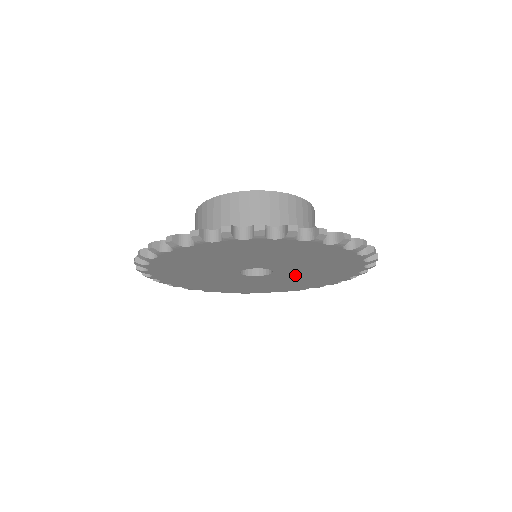
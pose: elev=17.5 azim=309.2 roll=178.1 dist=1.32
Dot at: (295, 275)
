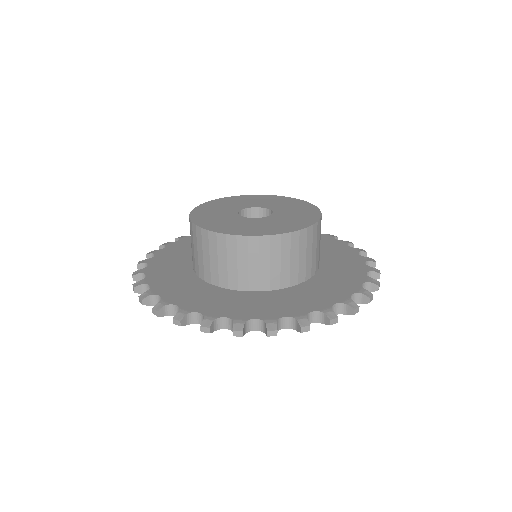
Dot at: occluded
